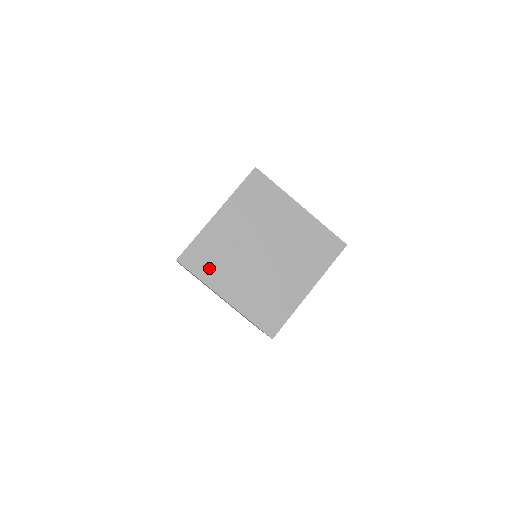
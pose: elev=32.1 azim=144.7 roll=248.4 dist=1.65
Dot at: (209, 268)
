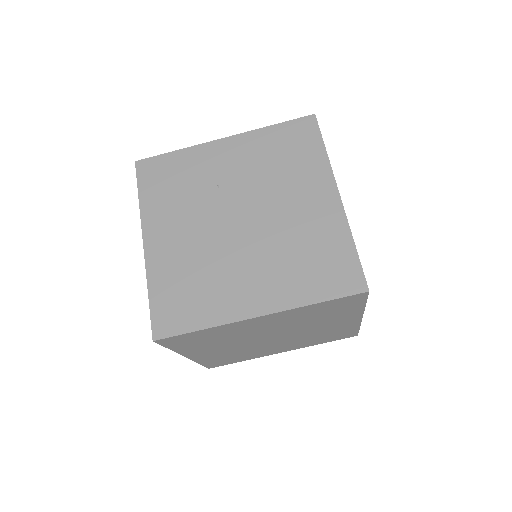
Dot at: (160, 193)
